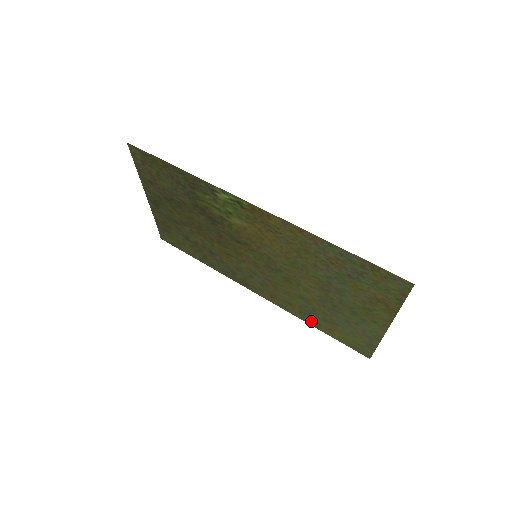
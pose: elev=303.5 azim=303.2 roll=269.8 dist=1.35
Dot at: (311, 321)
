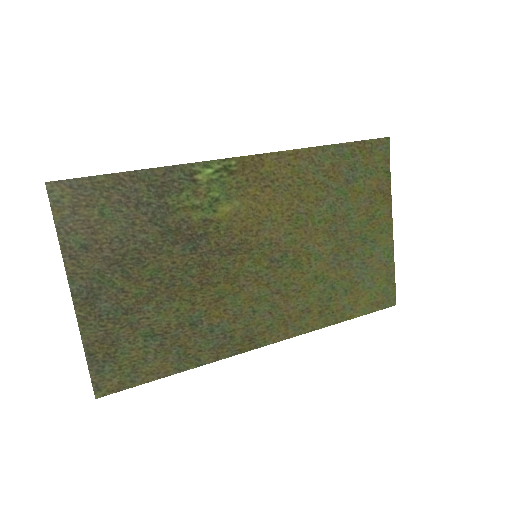
Dot at: (334, 315)
